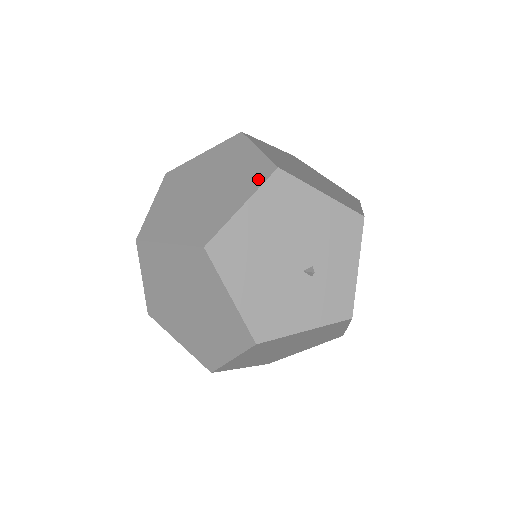
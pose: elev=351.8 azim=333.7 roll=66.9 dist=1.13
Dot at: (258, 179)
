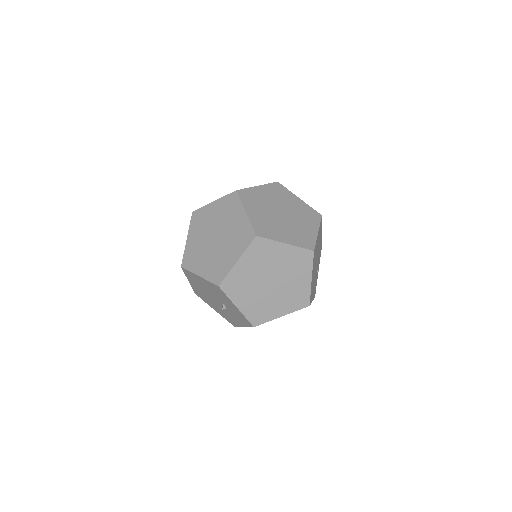
Dot at: occluded
